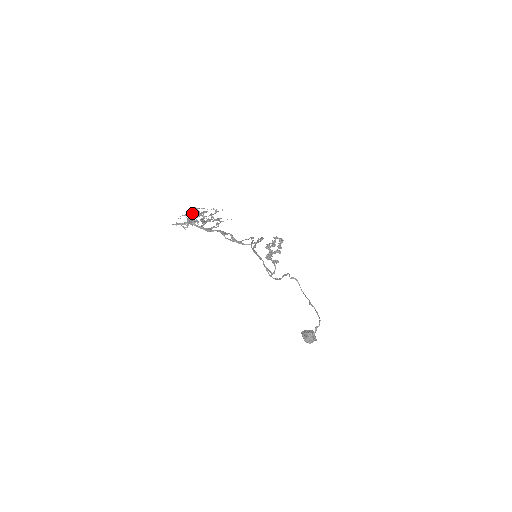
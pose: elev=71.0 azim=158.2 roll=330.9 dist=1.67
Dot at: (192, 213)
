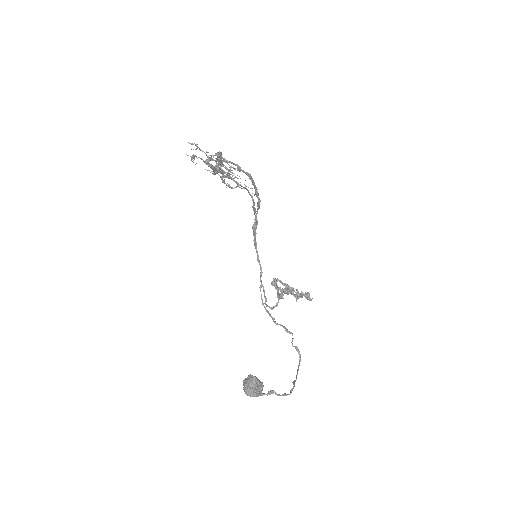
Dot at: occluded
